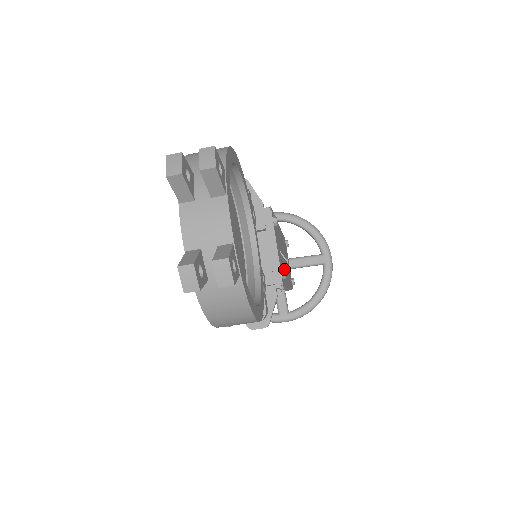
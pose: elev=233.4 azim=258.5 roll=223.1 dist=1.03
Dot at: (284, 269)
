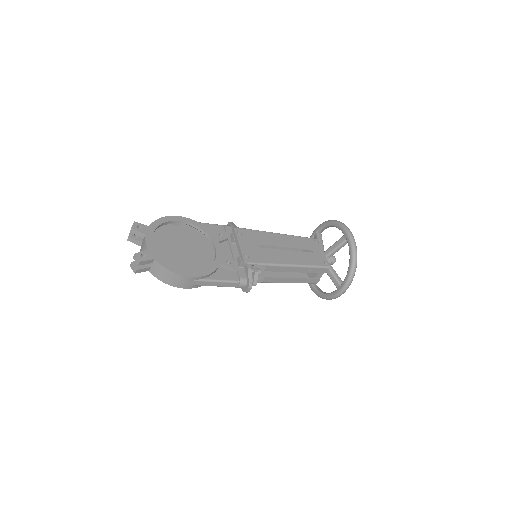
Dot at: (246, 253)
